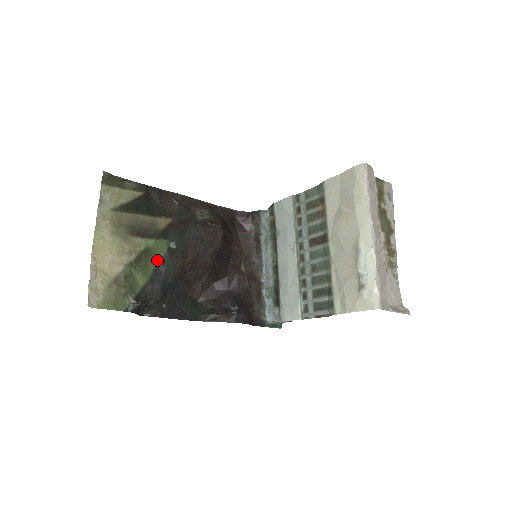
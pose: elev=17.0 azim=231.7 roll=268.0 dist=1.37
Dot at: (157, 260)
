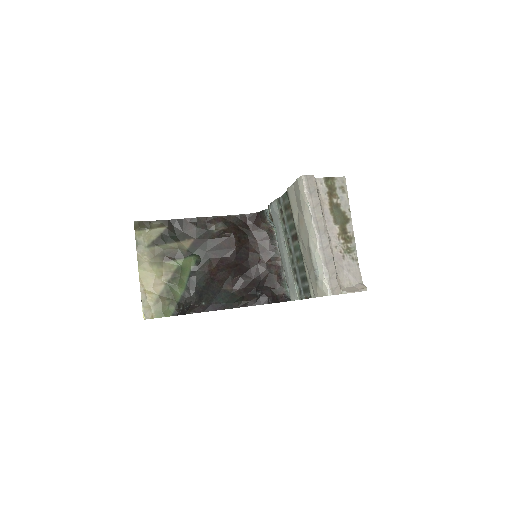
Dot at: (189, 273)
